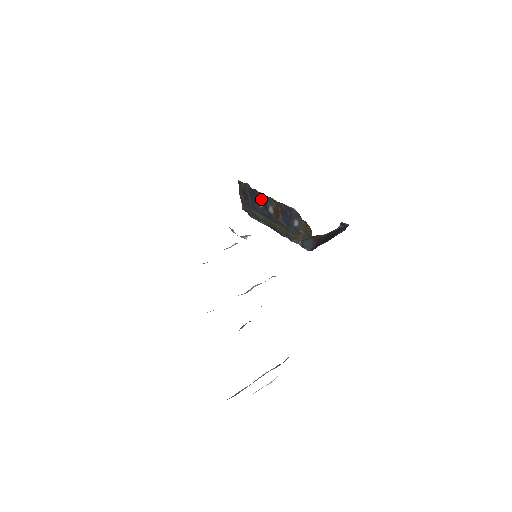
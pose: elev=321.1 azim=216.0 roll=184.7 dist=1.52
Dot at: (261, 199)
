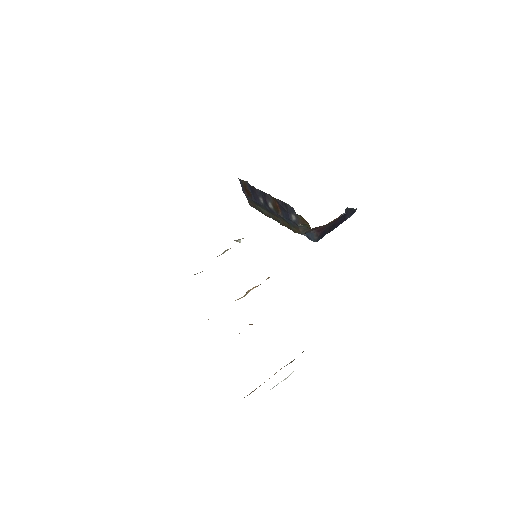
Dot at: (260, 195)
